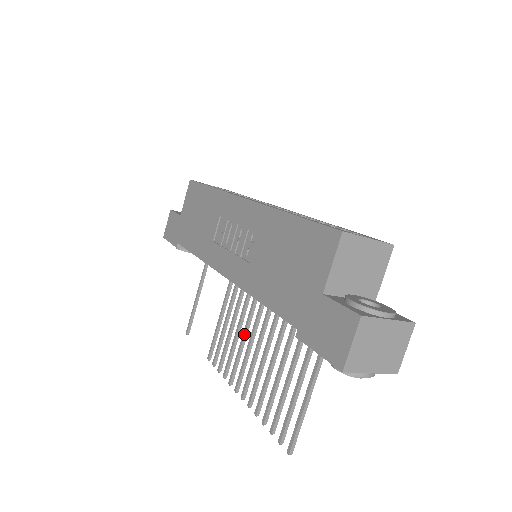
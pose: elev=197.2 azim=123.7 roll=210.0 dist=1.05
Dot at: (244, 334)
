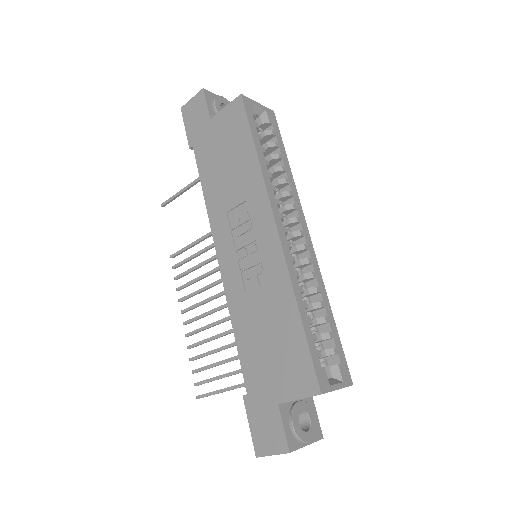
Dot at: (210, 287)
